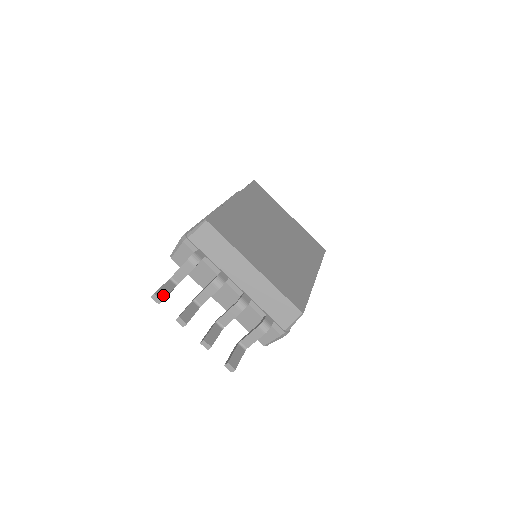
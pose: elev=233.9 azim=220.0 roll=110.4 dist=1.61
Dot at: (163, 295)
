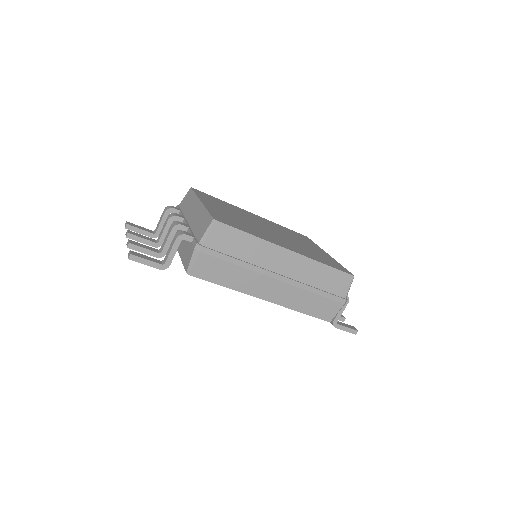
Dot at: (133, 225)
